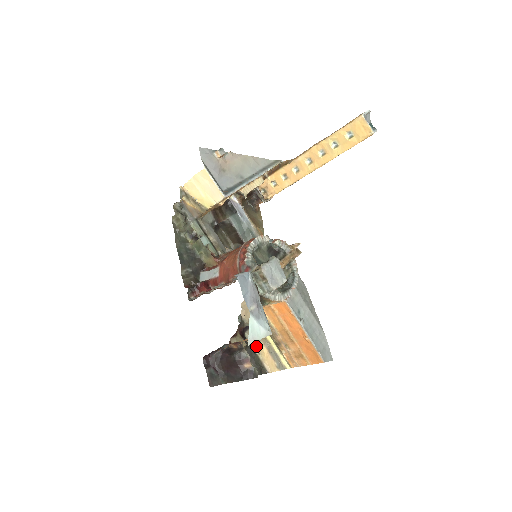
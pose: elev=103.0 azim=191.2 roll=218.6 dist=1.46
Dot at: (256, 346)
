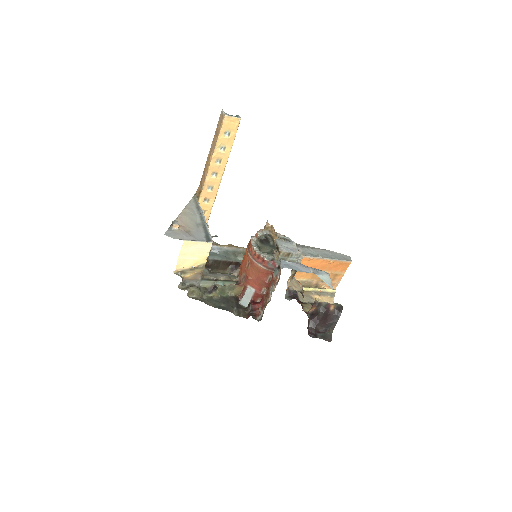
Dot at: (312, 300)
